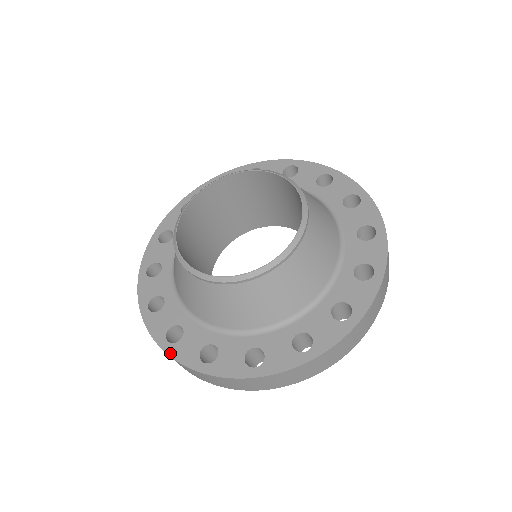
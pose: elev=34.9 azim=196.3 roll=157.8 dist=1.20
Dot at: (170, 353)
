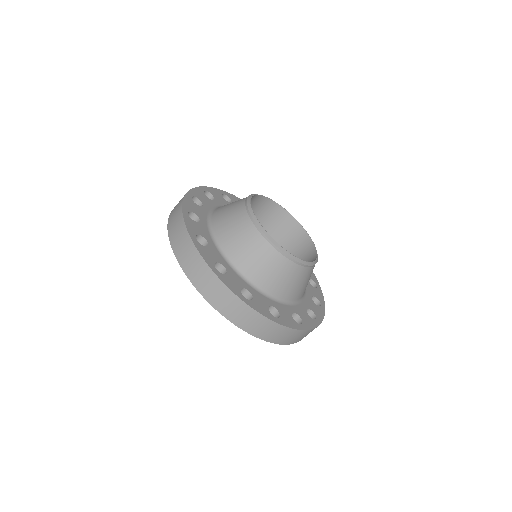
Dot at: (284, 324)
